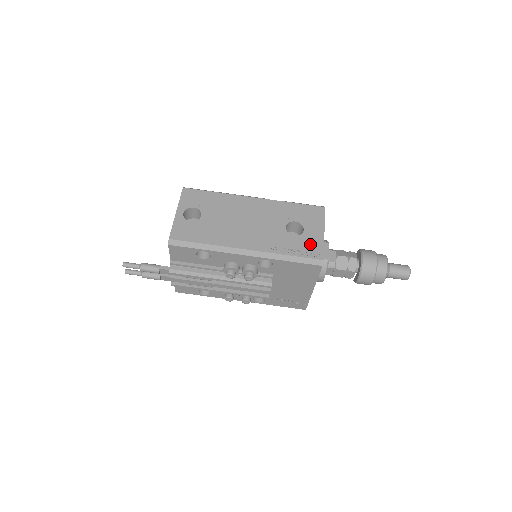
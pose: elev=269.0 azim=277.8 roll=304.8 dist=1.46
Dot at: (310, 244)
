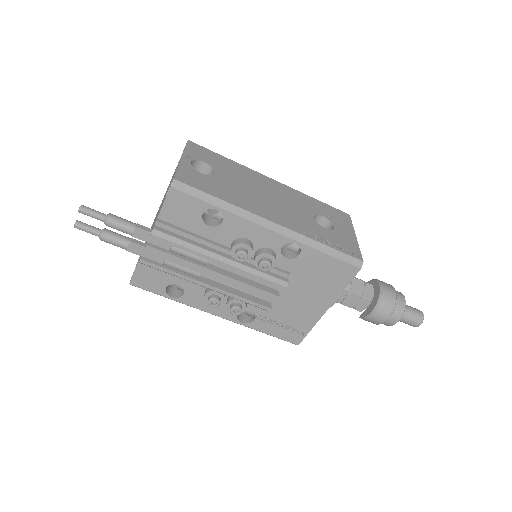
Dot at: (345, 242)
